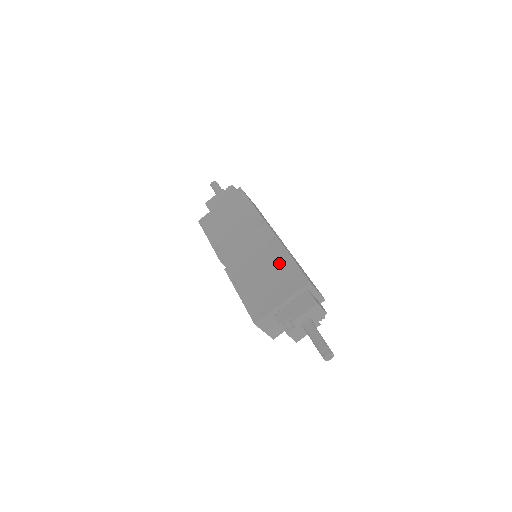
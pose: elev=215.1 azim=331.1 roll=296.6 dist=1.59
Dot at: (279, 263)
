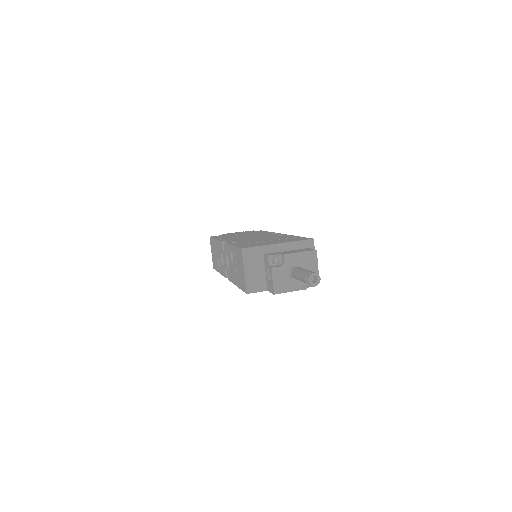
Dot at: (284, 237)
